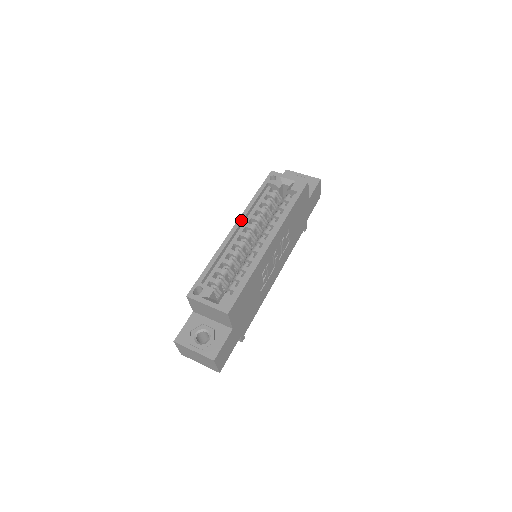
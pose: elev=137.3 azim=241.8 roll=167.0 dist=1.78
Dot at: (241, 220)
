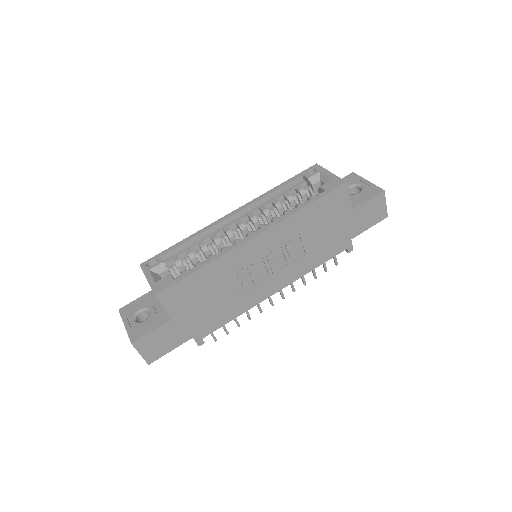
Dot at: (245, 207)
